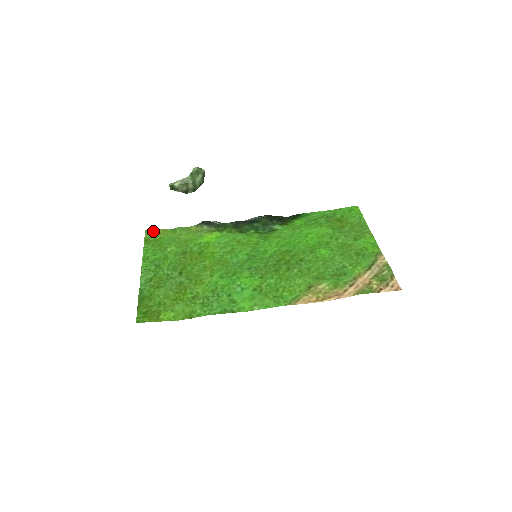
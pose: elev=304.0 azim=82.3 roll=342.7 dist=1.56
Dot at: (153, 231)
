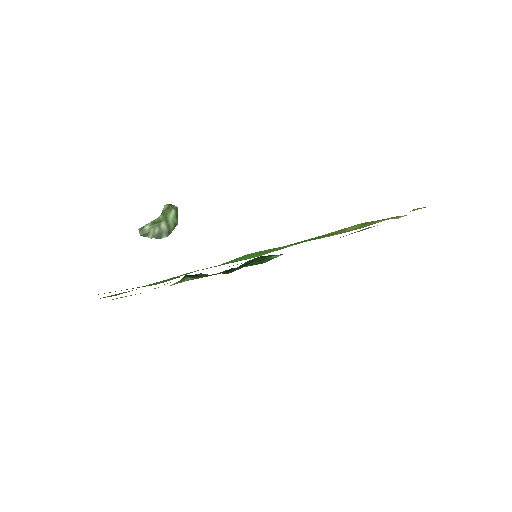
Dot at: occluded
